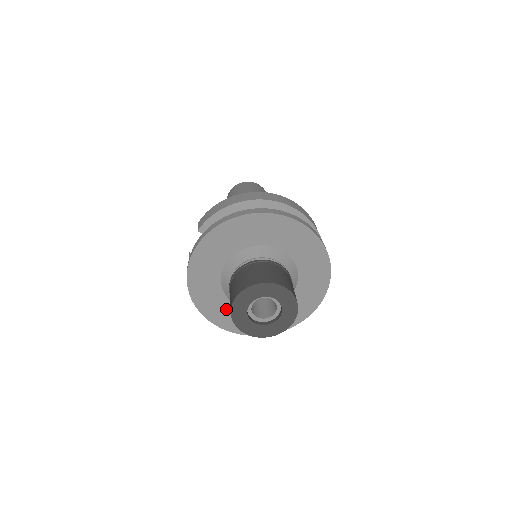
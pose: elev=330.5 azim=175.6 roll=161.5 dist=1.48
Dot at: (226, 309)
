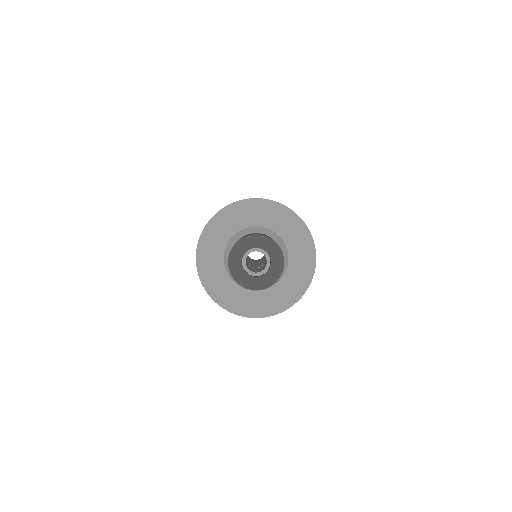
Dot at: (233, 292)
